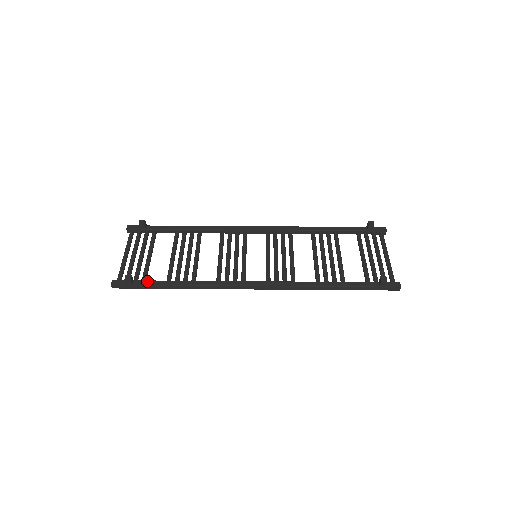
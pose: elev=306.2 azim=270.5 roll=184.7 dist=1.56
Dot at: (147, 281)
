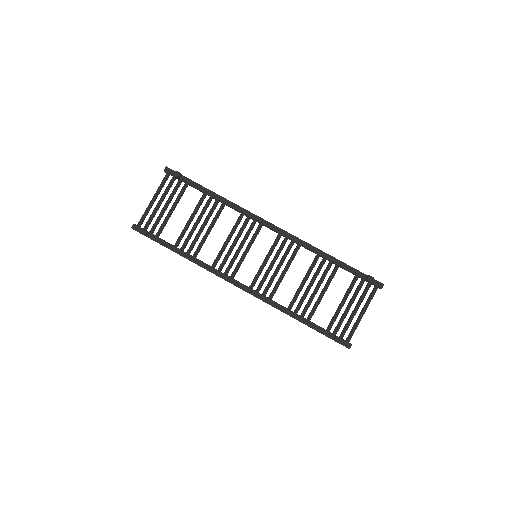
Dot at: (159, 239)
